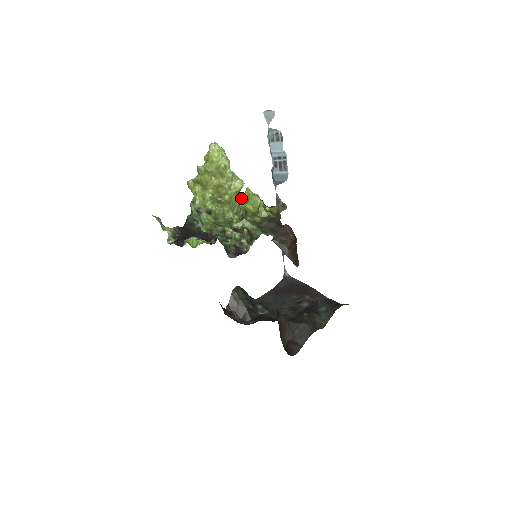
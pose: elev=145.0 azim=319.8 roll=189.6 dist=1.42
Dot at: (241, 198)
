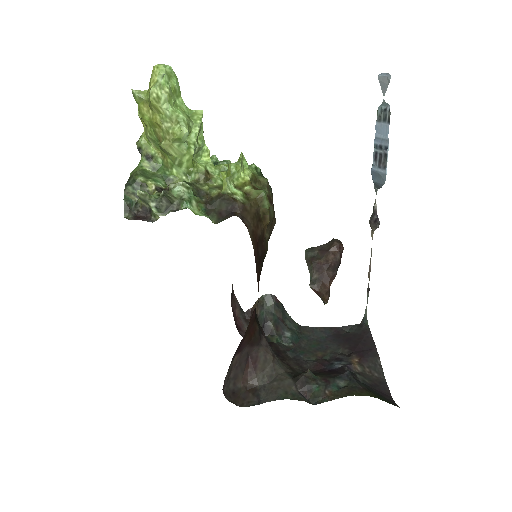
Dot at: occluded
